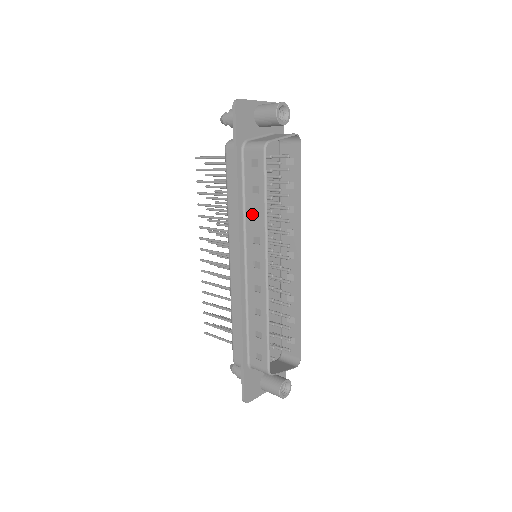
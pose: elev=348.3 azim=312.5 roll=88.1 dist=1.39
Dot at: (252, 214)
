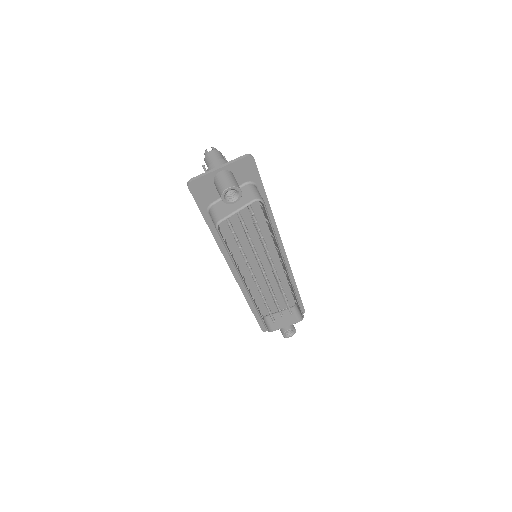
Dot at: occluded
